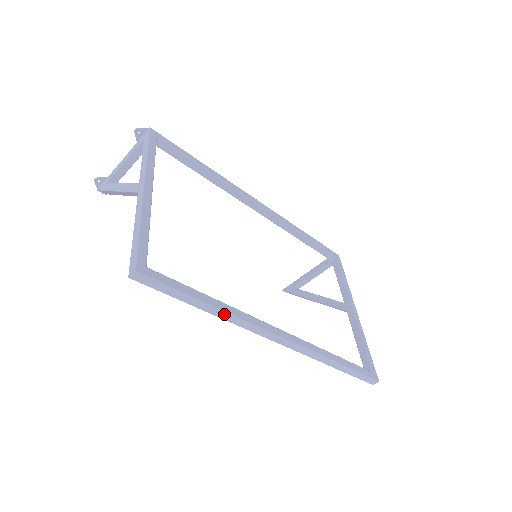
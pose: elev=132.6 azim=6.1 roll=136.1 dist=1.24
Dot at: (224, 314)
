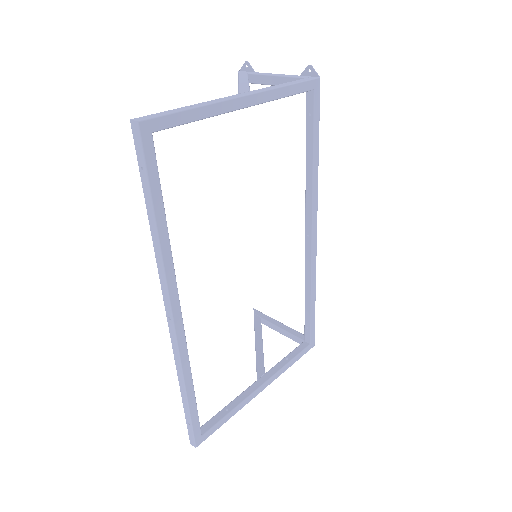
Dot at: (157, 243)
